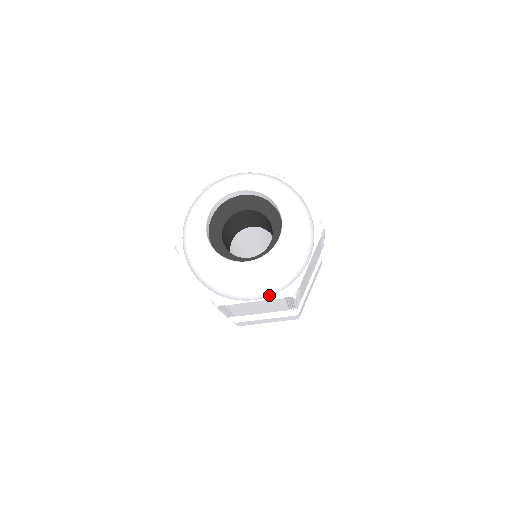
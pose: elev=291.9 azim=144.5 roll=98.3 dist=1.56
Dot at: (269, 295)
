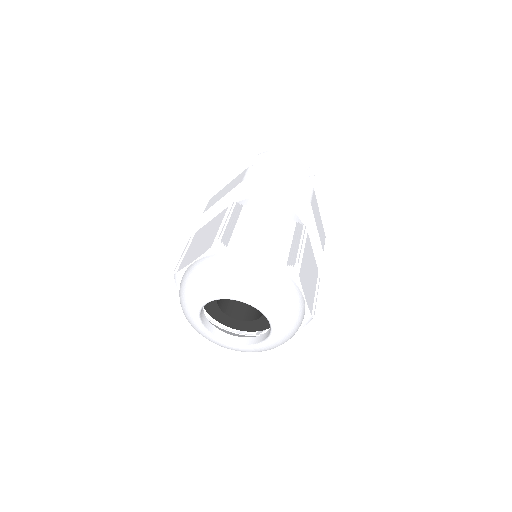
Dot at: occluded
